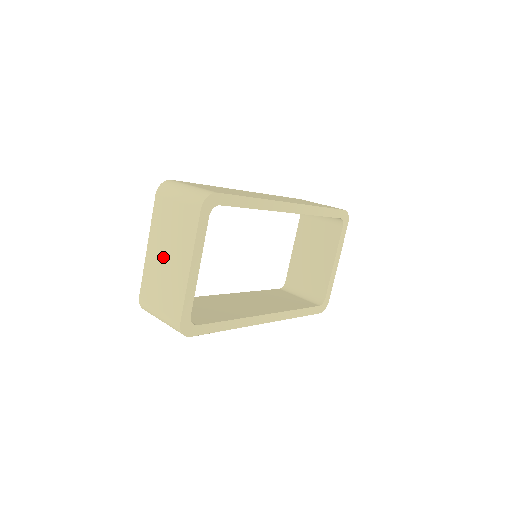
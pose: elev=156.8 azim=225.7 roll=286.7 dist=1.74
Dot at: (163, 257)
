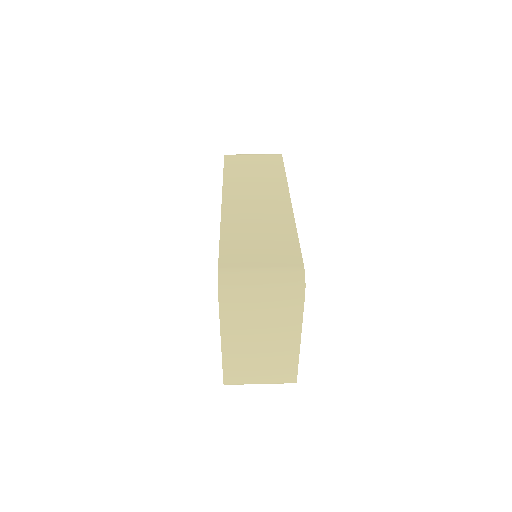
Dot at: (254, 344)
